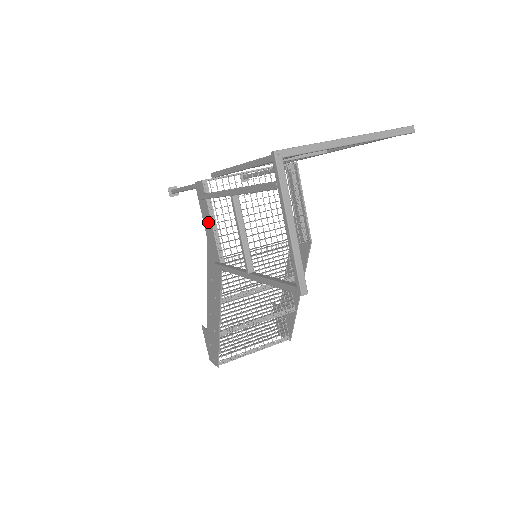
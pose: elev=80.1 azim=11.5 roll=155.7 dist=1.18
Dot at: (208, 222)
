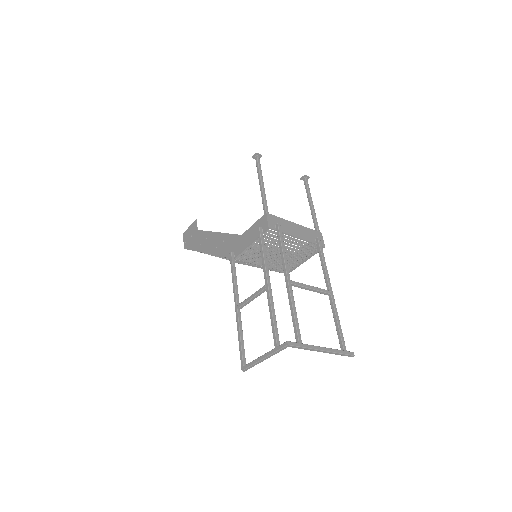
Dot at: (250, 238)
